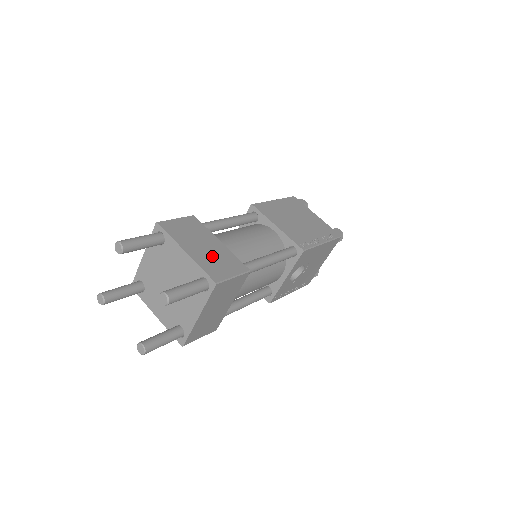
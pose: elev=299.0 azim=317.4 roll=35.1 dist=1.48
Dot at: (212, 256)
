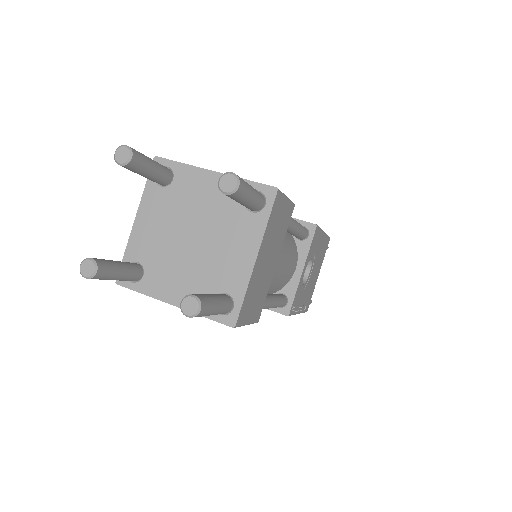
Dot at: occluded
